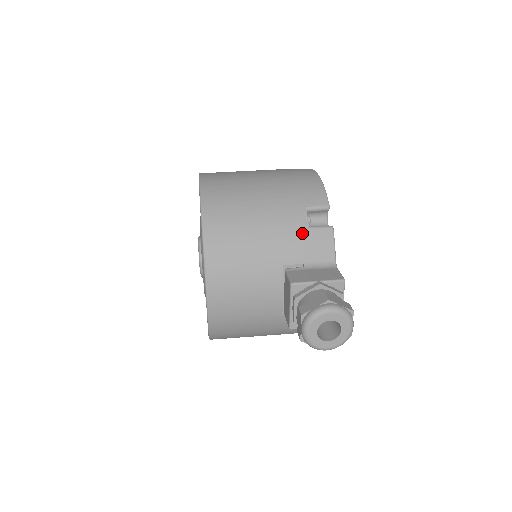
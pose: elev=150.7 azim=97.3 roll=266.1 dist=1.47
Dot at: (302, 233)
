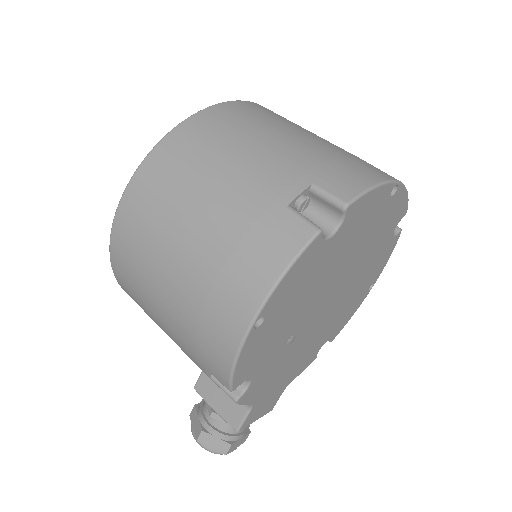
Dot at: occluded
